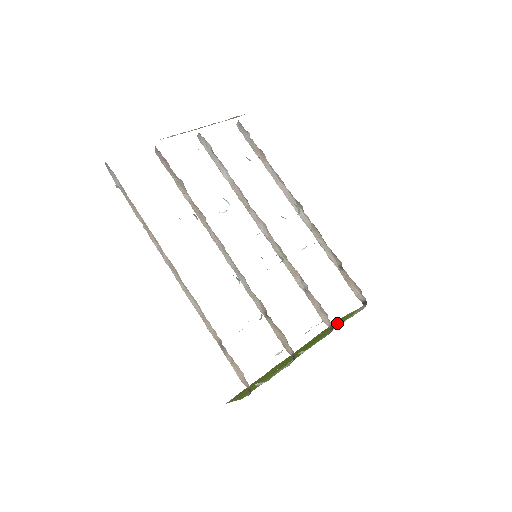
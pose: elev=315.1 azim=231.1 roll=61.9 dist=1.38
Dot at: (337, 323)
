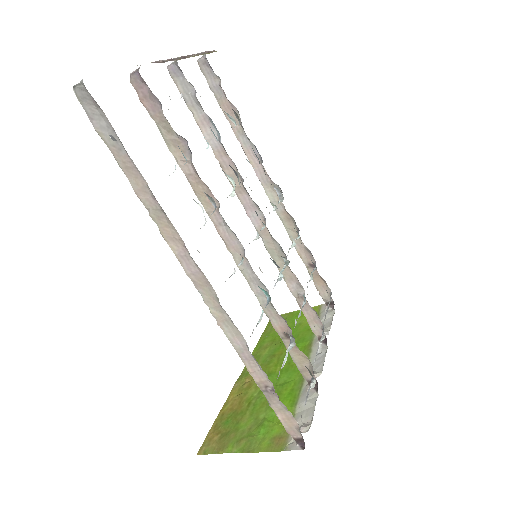
Dot at: (291, 325)
